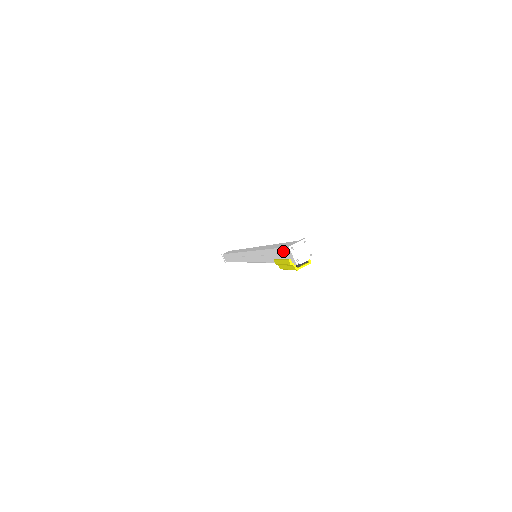
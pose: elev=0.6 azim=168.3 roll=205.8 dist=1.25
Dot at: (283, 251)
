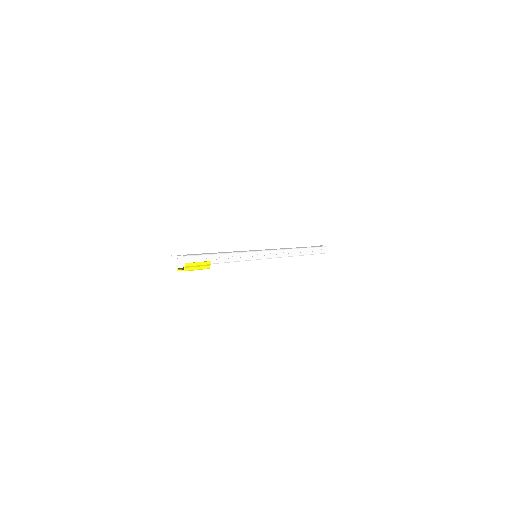
Dot at: occluded
